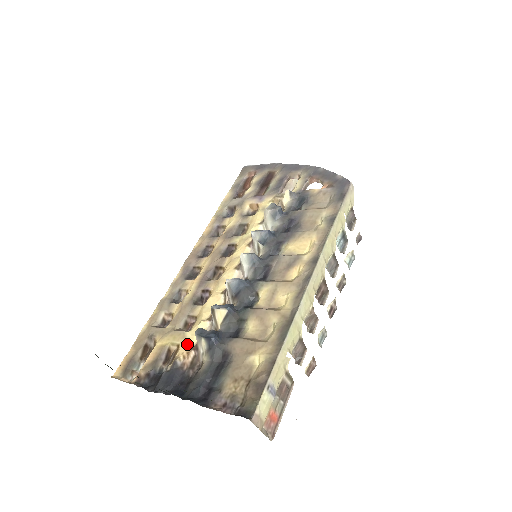
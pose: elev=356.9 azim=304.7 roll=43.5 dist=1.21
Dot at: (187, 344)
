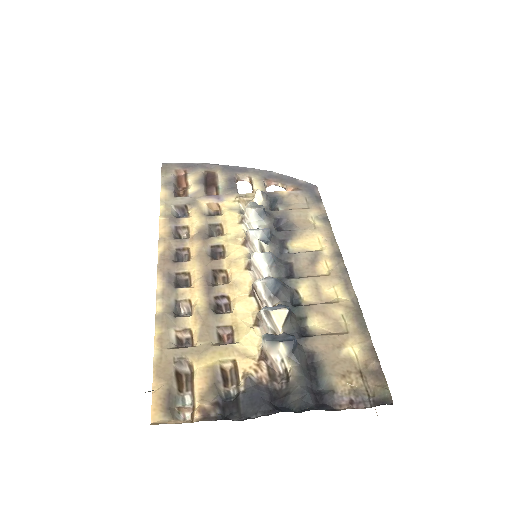
Dot at: (248, 356)
